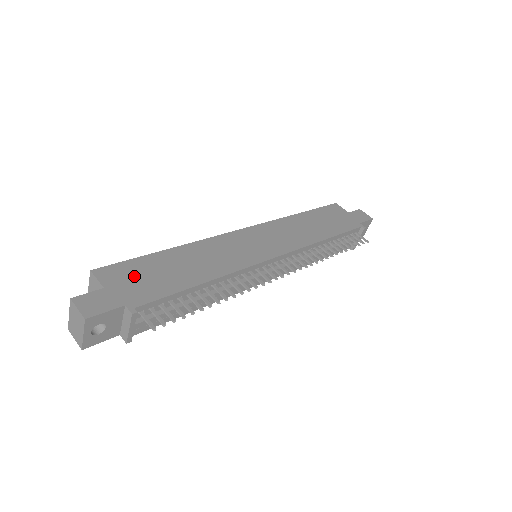
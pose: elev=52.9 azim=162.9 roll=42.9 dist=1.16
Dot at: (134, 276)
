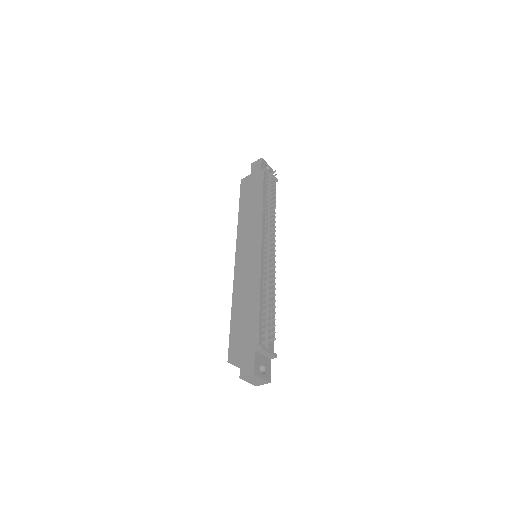
Dot at: (240, 339)
